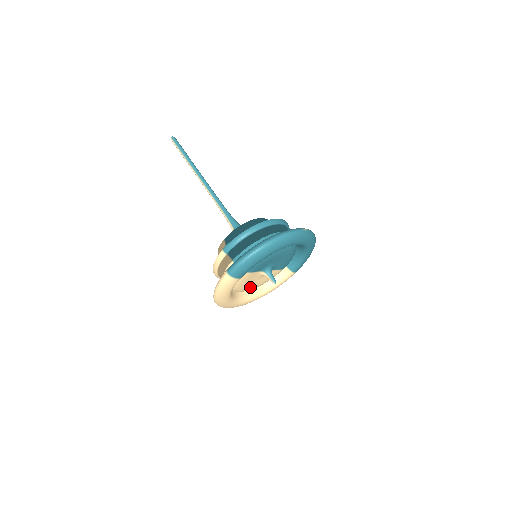
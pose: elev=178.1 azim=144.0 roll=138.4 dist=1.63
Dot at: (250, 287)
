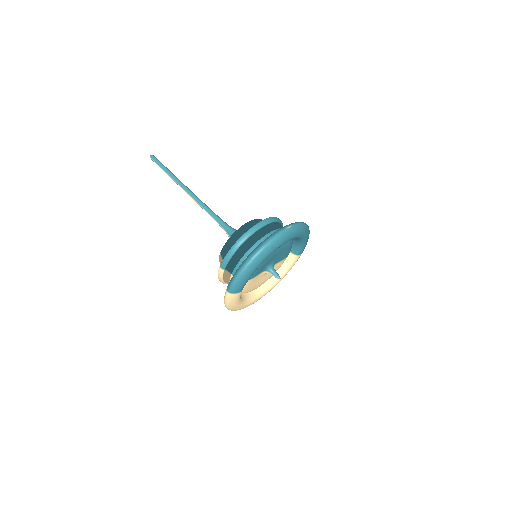
Dot at: (260, 284)
